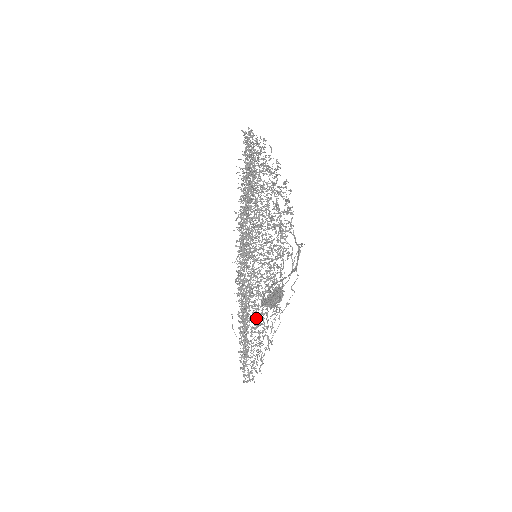
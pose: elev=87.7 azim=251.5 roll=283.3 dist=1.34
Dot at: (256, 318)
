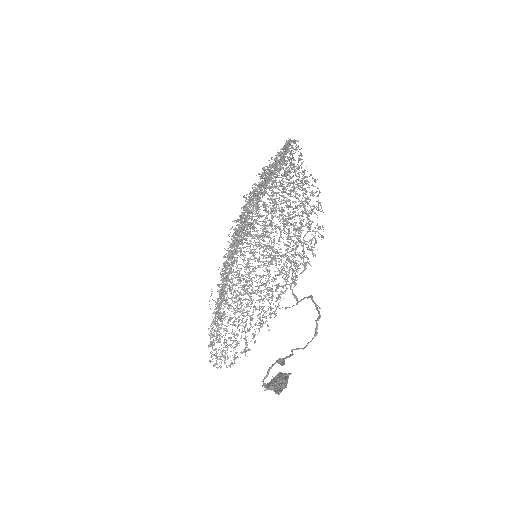
Dot at: (238, 311)
